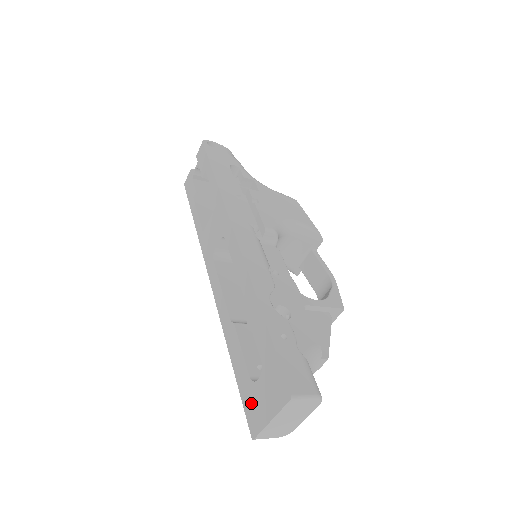
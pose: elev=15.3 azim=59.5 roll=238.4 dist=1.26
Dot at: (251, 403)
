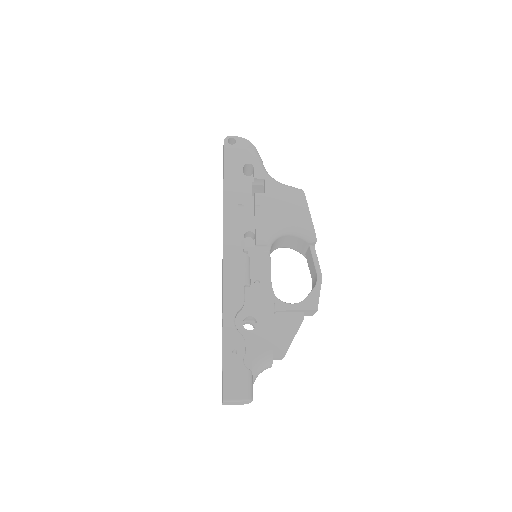
Dot at: occluded
